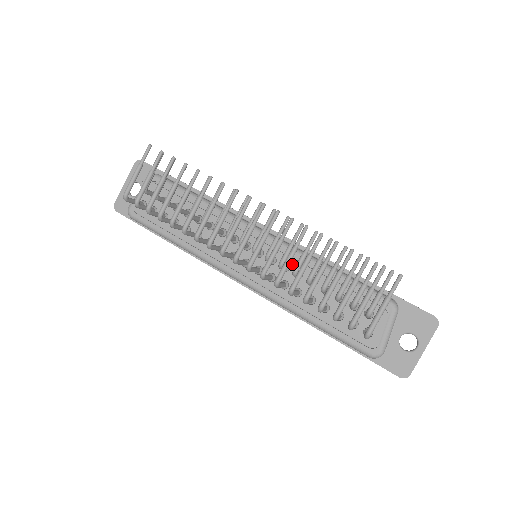
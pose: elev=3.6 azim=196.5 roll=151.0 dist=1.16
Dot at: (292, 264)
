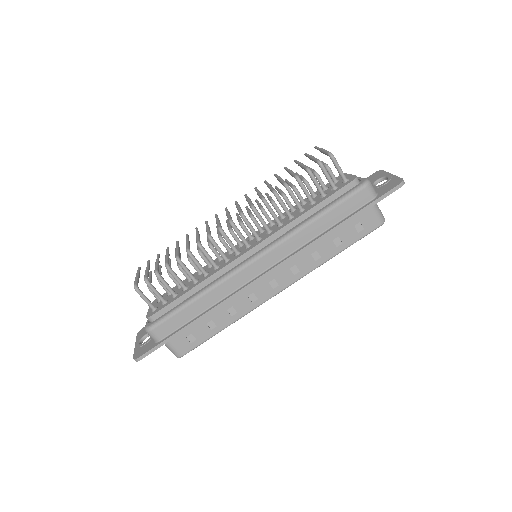
Dot at: (274, 221)
